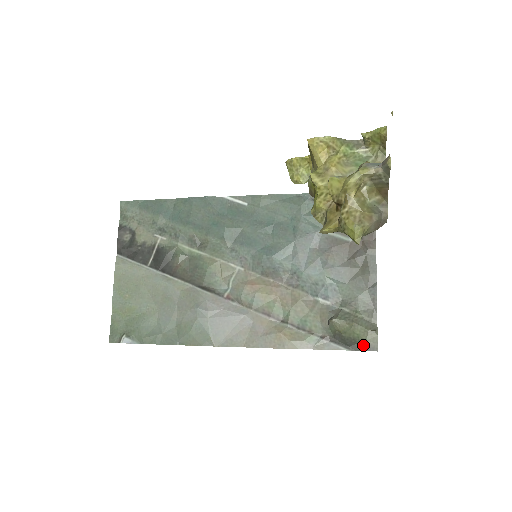
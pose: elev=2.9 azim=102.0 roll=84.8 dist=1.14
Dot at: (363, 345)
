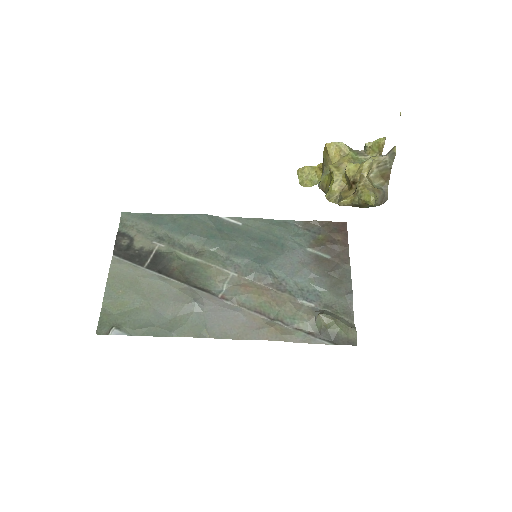
Dot at: (345, 340)
